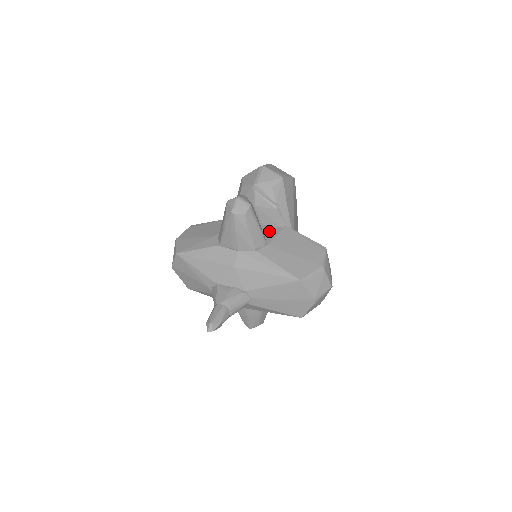
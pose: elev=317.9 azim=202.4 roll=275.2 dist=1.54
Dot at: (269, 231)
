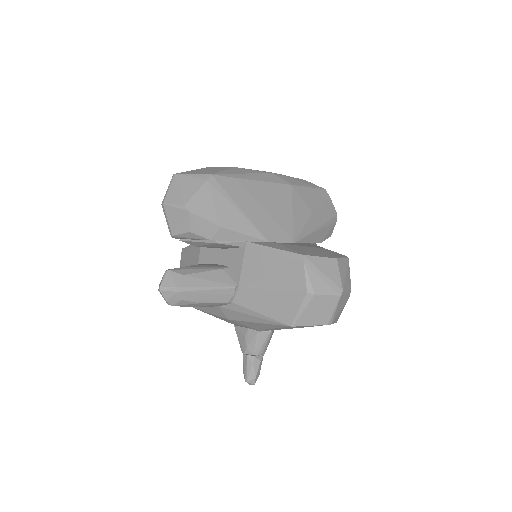
Dot at: (233, 259)
